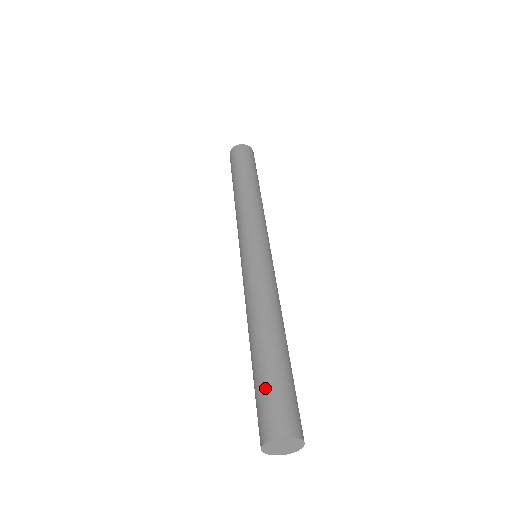
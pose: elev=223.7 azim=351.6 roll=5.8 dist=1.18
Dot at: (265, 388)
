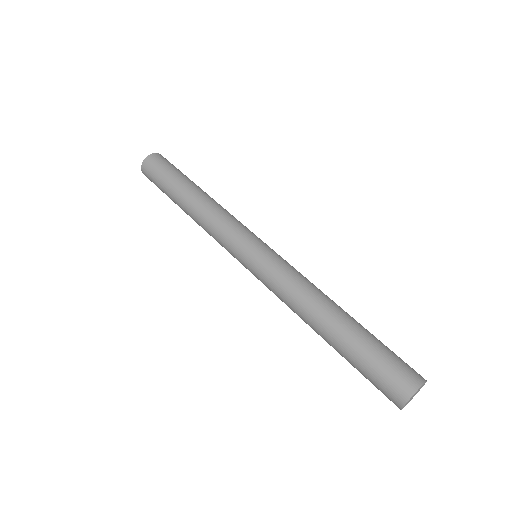
Dot at: (381, 352)
